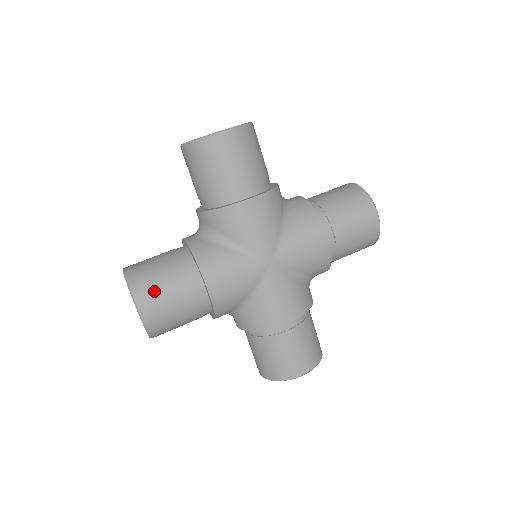
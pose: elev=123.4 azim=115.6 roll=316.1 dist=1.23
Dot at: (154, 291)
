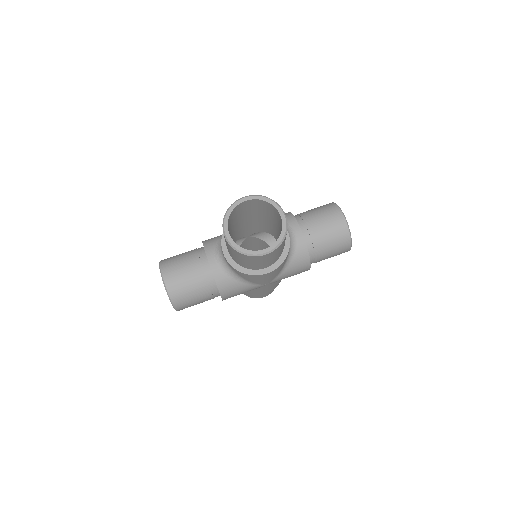
Dot at: (187, 303)
